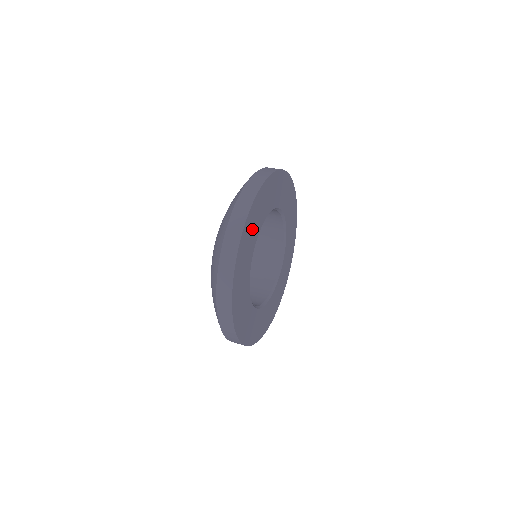
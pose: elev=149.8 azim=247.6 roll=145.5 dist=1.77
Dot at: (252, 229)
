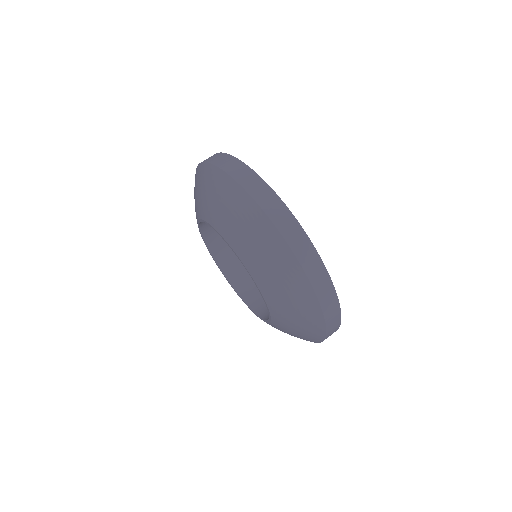
Dot at: occluded
